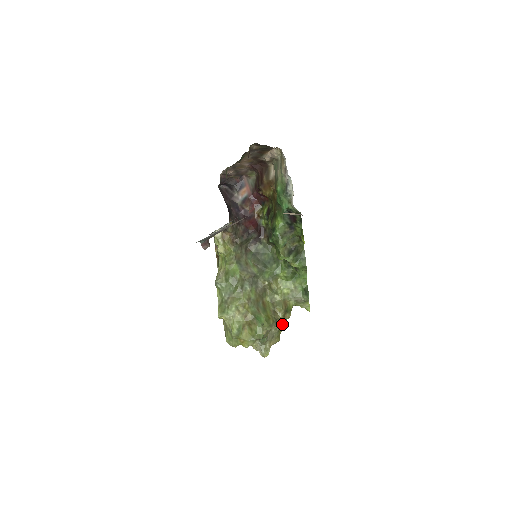
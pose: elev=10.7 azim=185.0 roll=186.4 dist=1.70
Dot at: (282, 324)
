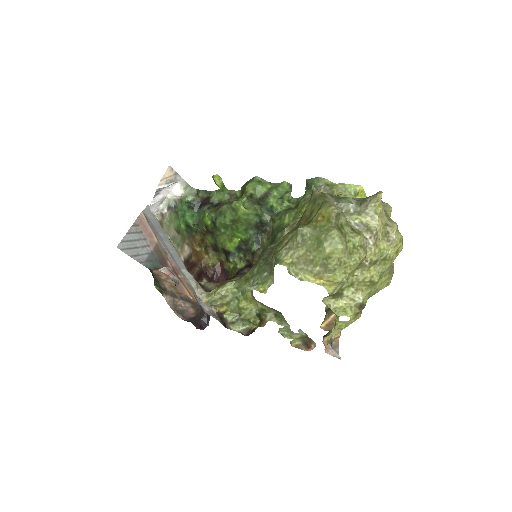
Dot at: occluded
